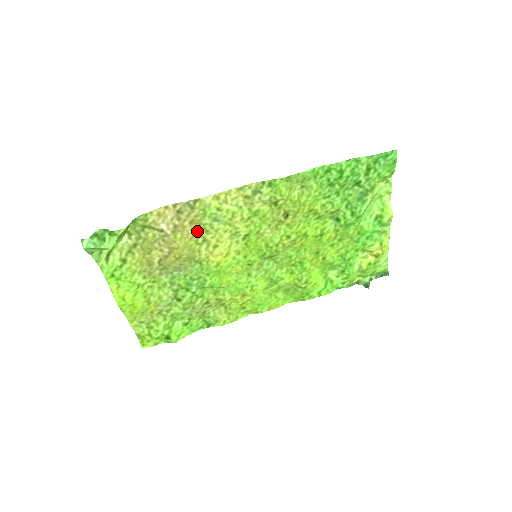
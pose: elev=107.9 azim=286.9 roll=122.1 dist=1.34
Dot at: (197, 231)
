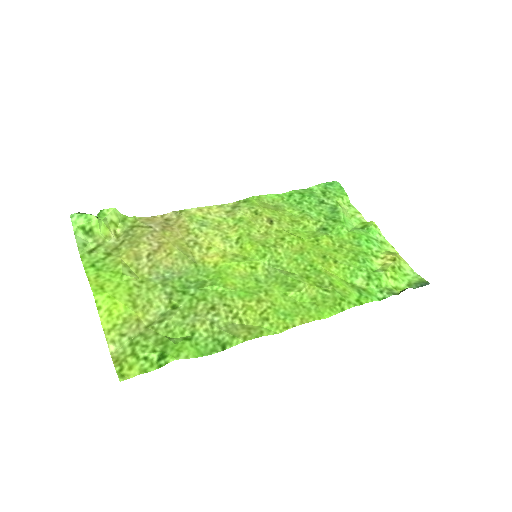
Dot at: (187, 236)
